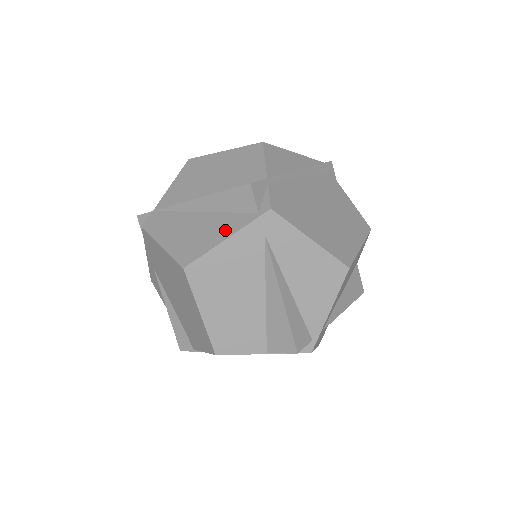
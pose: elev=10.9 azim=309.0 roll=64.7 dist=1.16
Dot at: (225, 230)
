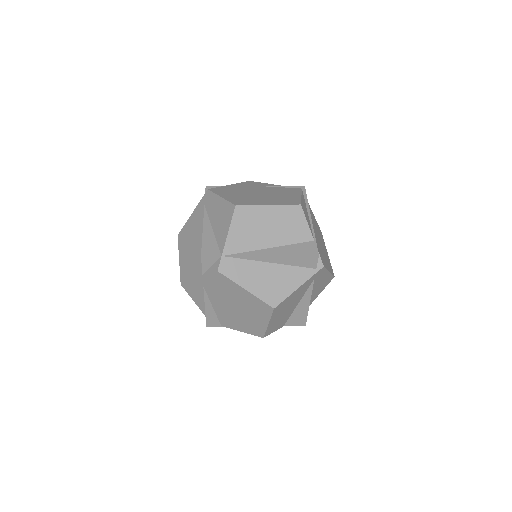
Dot at: (296, 280)
